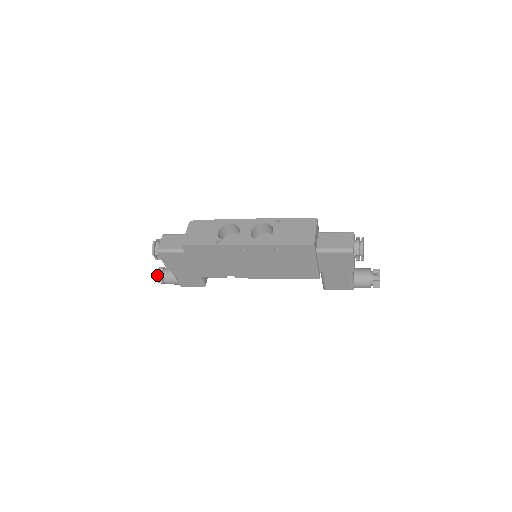
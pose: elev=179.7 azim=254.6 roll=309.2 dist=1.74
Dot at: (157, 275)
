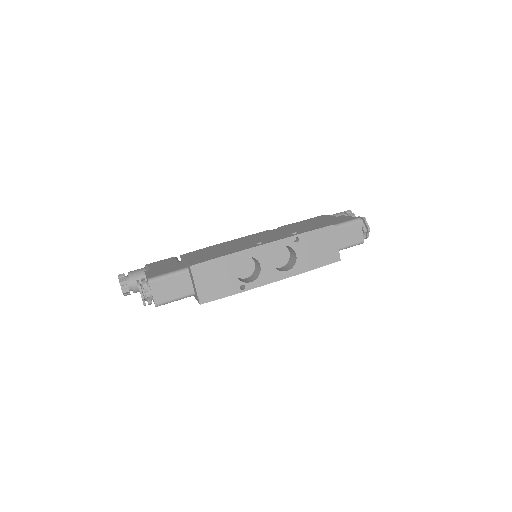
Dot at: (124, 293)
